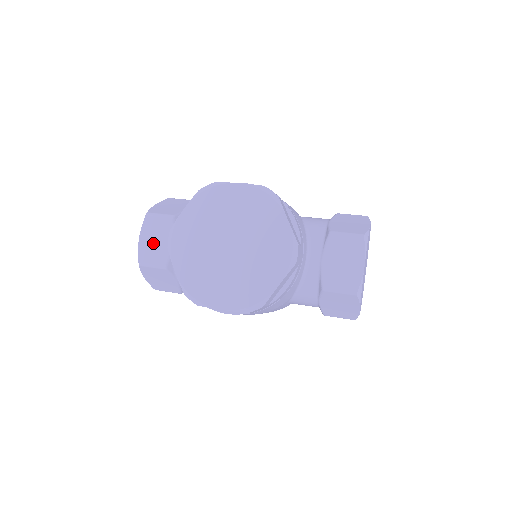
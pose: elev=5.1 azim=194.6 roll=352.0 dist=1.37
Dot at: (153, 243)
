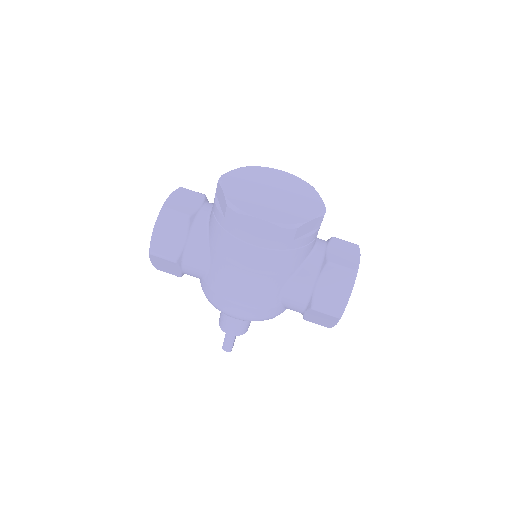
Dot at: (182, 201)
